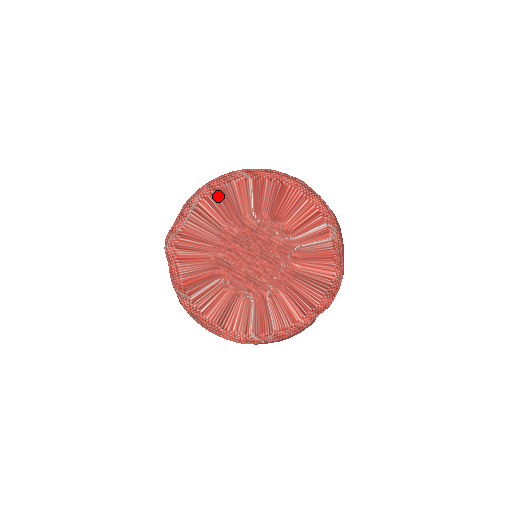
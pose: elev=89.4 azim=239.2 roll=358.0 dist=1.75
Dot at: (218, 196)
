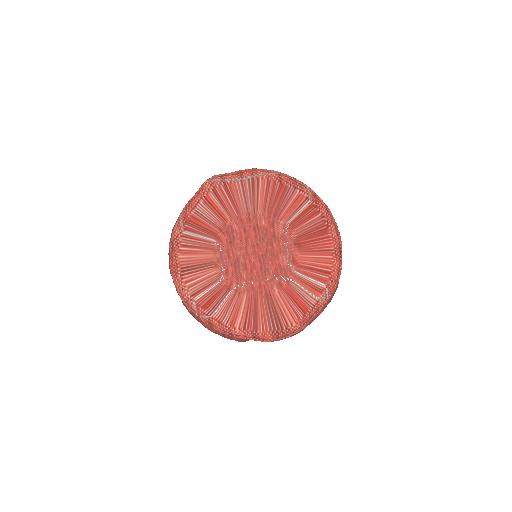
Dot at: (278, 188)
